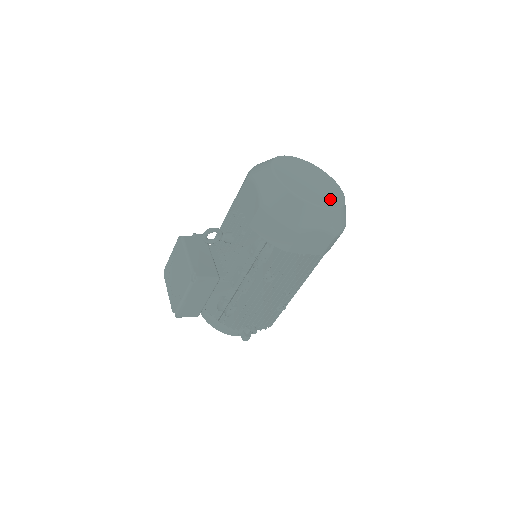
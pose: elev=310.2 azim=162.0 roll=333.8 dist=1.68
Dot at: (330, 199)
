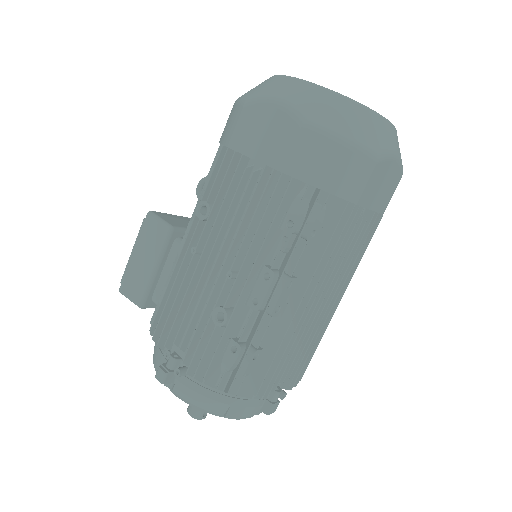
Dot at: occluded
